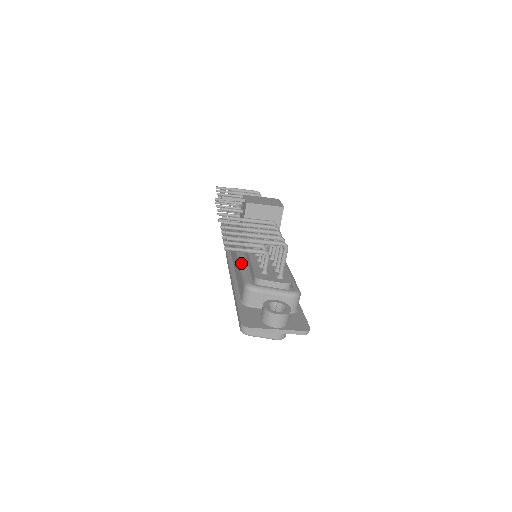
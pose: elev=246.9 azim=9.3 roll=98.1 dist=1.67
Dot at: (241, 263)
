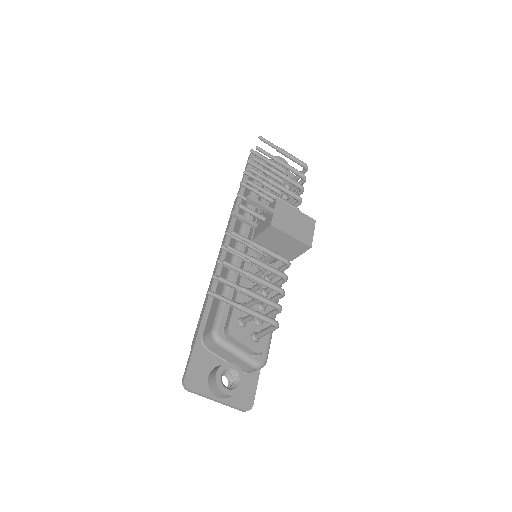
Dot at: occluded
